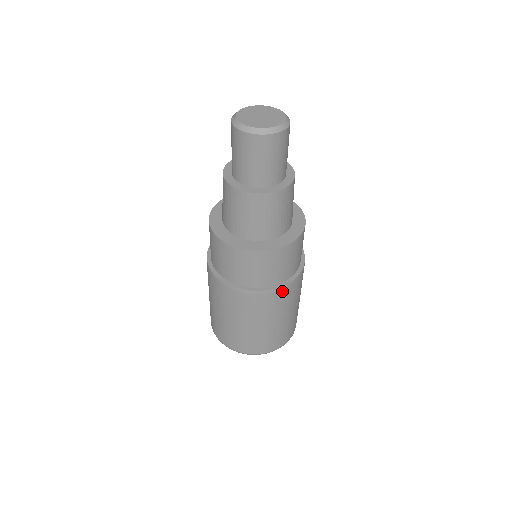
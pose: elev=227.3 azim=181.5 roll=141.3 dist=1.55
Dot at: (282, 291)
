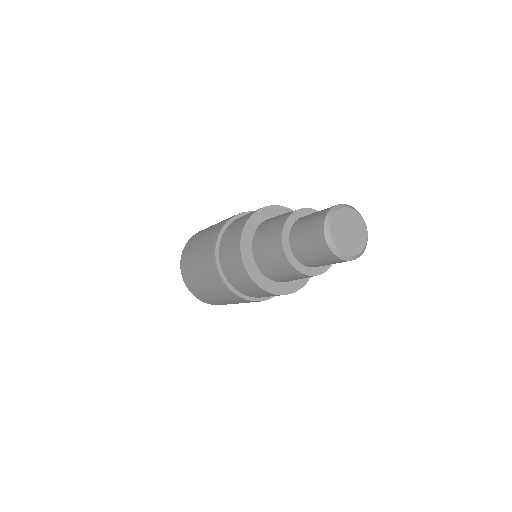
Dot at: occluded
